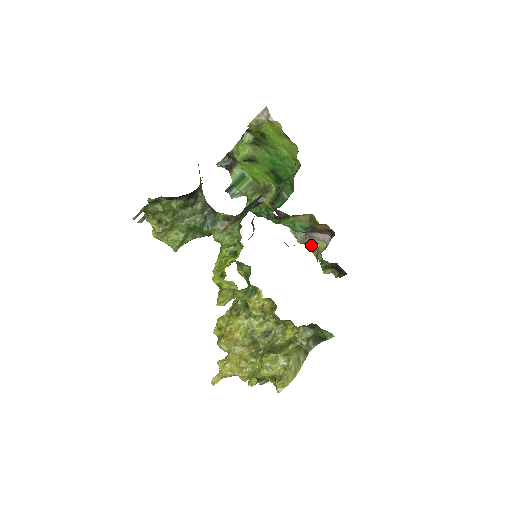
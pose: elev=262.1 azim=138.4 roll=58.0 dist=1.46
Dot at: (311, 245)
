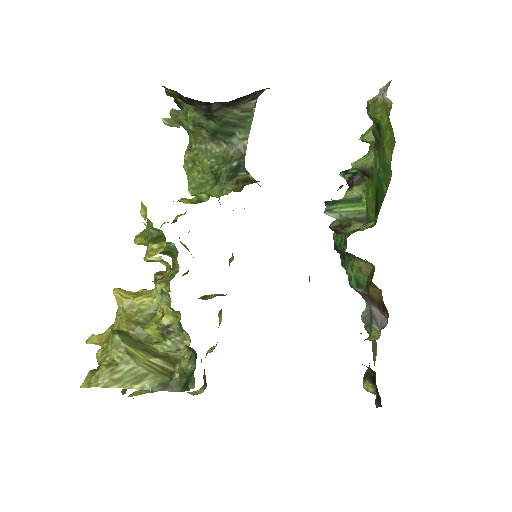
Dot at: (368, 328)
